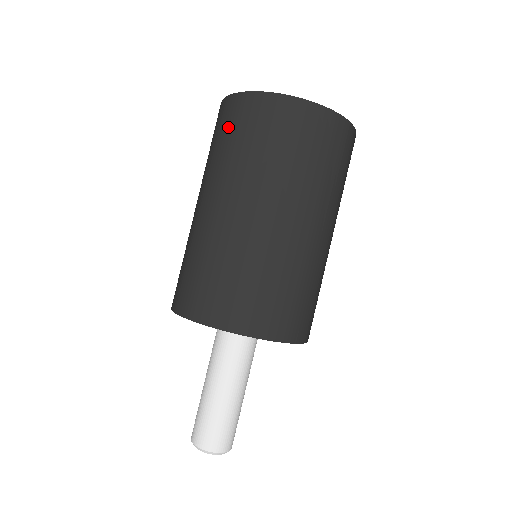
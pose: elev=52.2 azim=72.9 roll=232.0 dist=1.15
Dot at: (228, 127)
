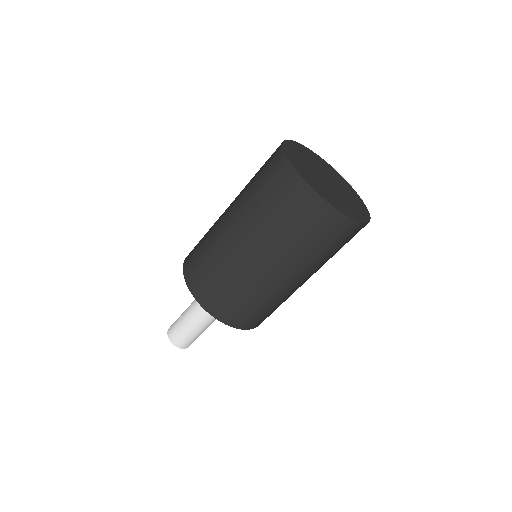
Dot at: (281, 198)
